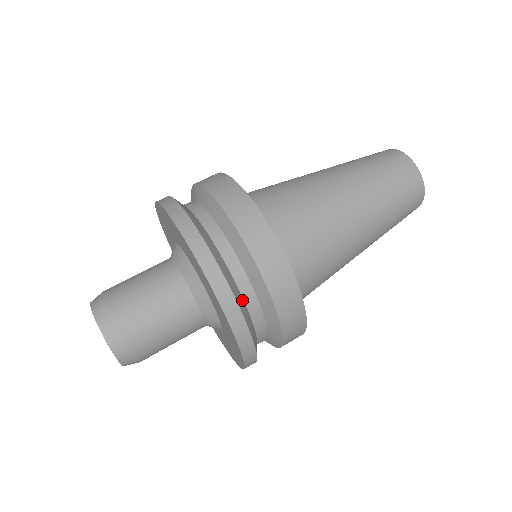
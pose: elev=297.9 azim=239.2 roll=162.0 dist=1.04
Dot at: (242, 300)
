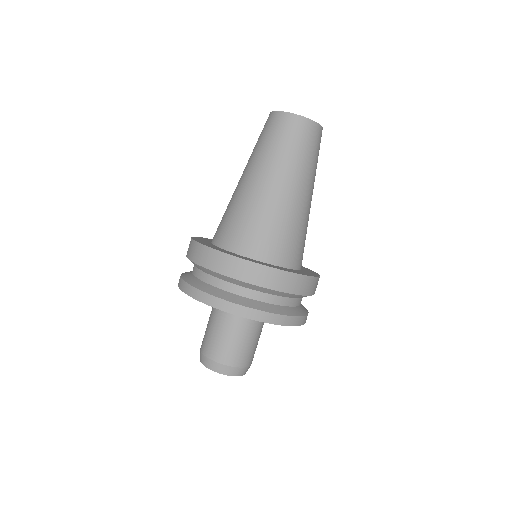
Dot at: (261, 303)
